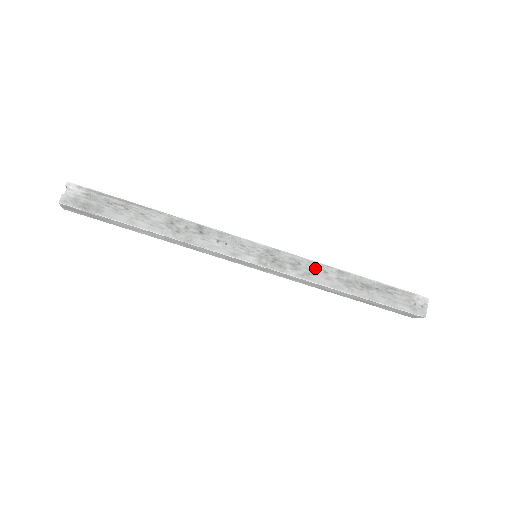
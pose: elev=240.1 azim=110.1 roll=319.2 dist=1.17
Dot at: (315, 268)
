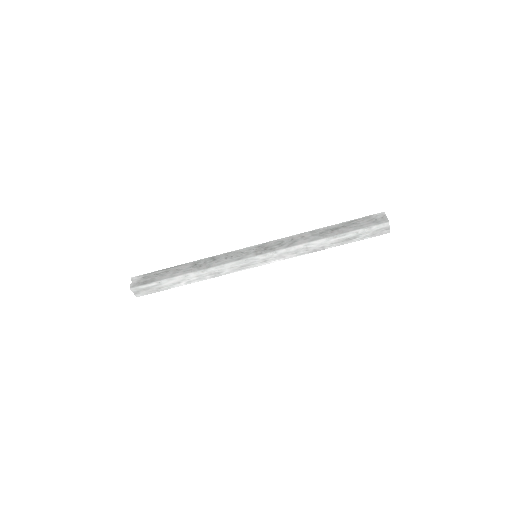
Dot at: (294, 238)
